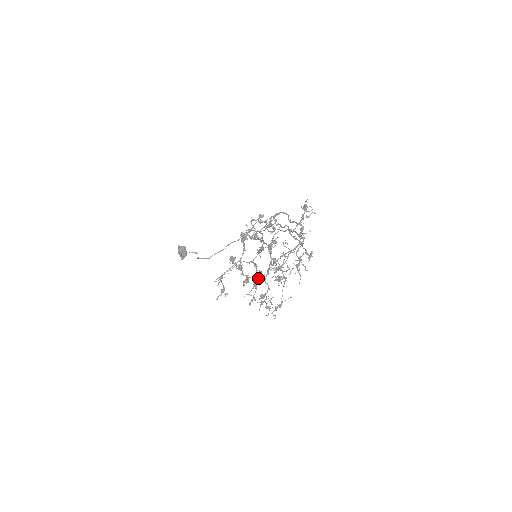
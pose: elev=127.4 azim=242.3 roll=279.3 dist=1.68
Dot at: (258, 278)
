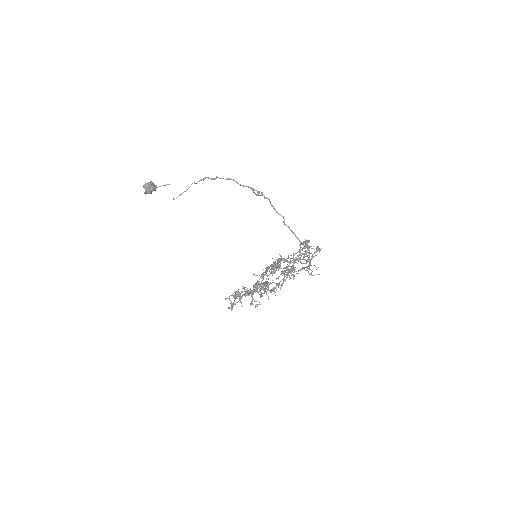
Dot at: occluded
